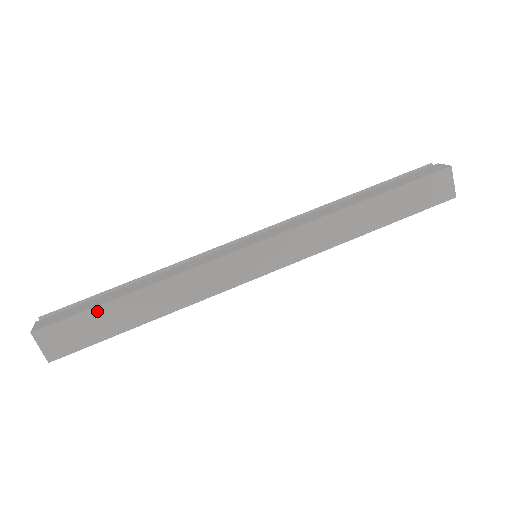
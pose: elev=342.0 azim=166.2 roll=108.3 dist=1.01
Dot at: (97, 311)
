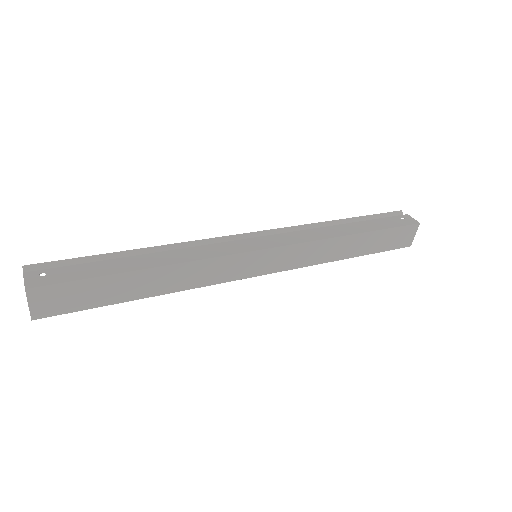
Dot at: (103, 280)
